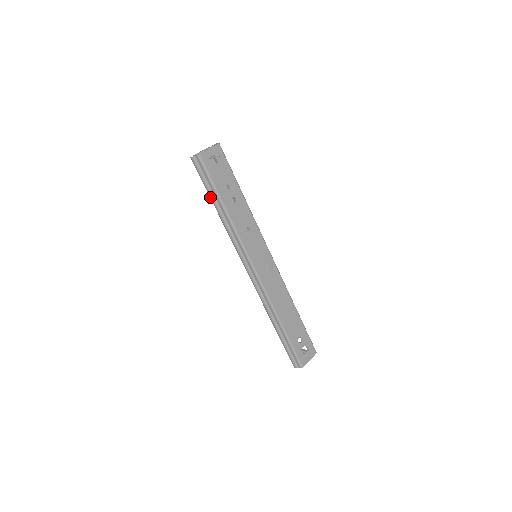
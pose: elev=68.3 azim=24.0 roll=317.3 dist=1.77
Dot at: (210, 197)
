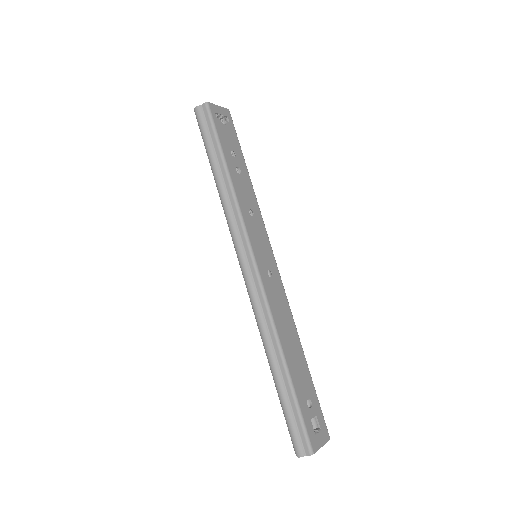
Dot at: (210, 158)
